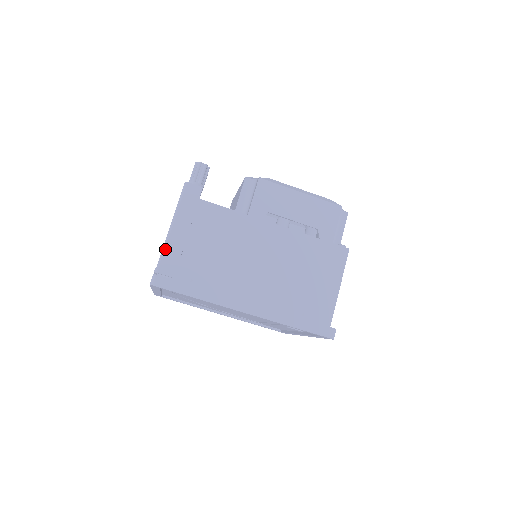
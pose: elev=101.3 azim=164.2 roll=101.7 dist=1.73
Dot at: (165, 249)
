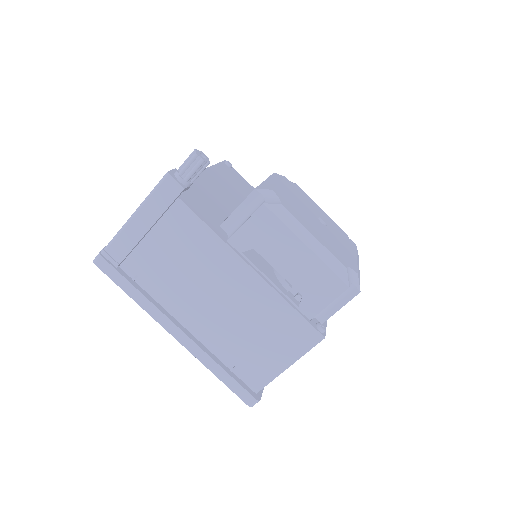
Dot at: (118, 235)
